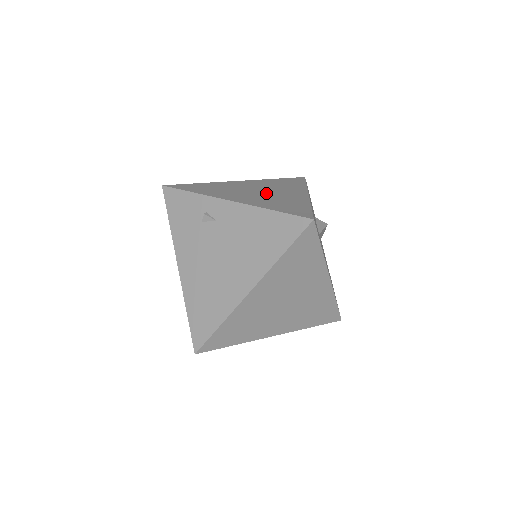
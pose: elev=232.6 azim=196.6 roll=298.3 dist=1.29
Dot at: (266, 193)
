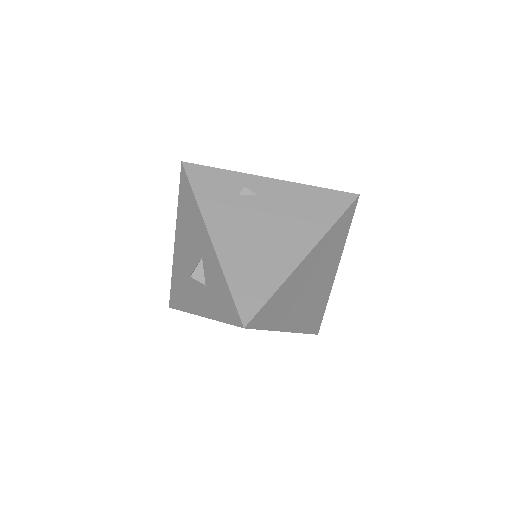
Dot at: occluded
